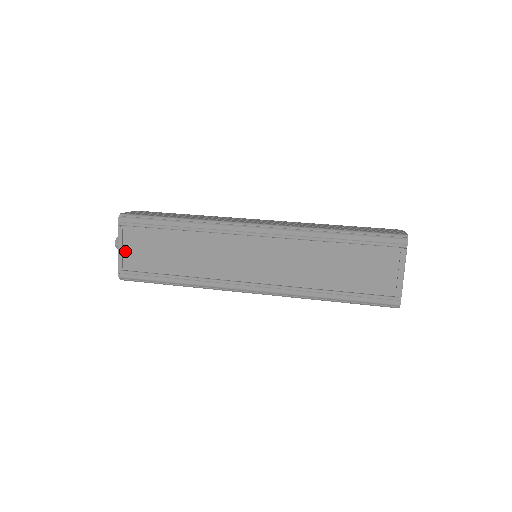
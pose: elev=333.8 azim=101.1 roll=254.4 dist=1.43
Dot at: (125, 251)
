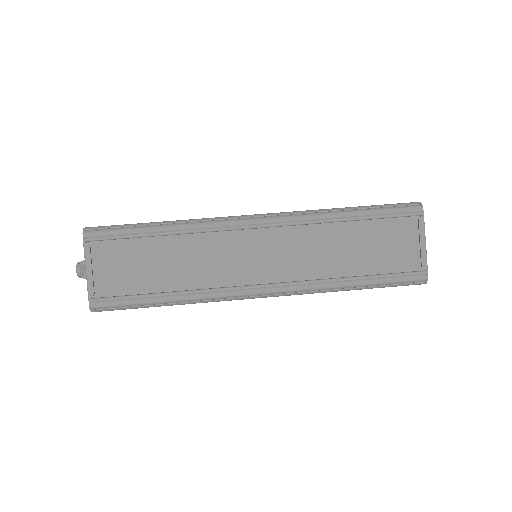
Dot at: (95, 273)
